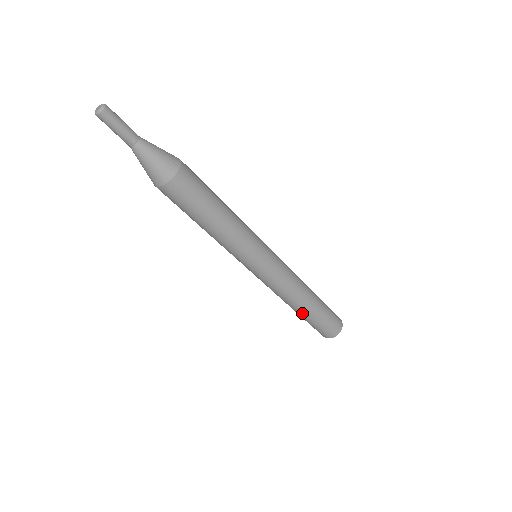
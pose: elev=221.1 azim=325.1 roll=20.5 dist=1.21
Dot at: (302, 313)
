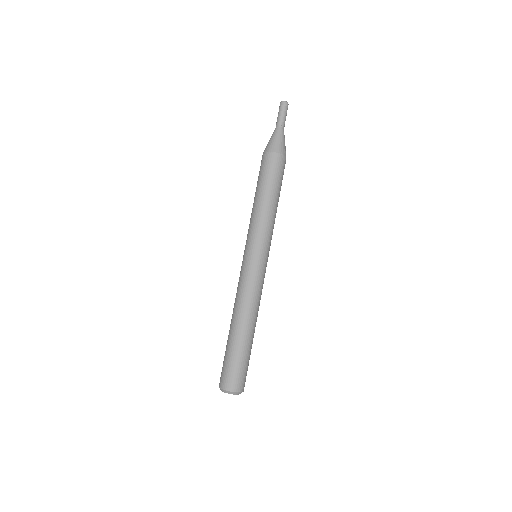
Dot at: (243, 335)
